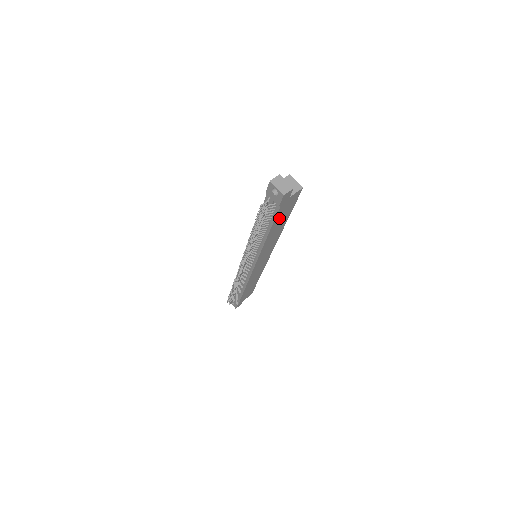
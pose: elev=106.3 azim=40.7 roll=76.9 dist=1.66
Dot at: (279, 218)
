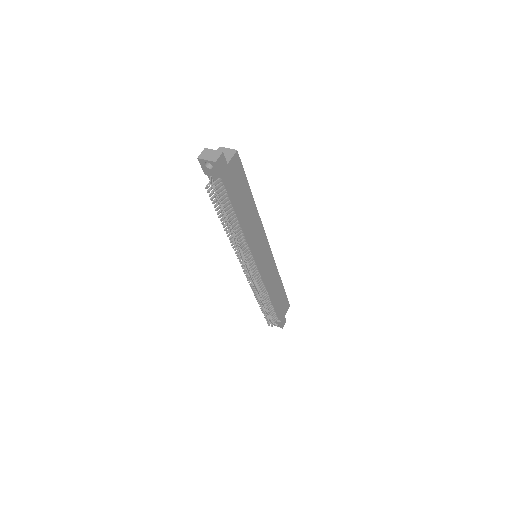
Dot at: (237, 195)
